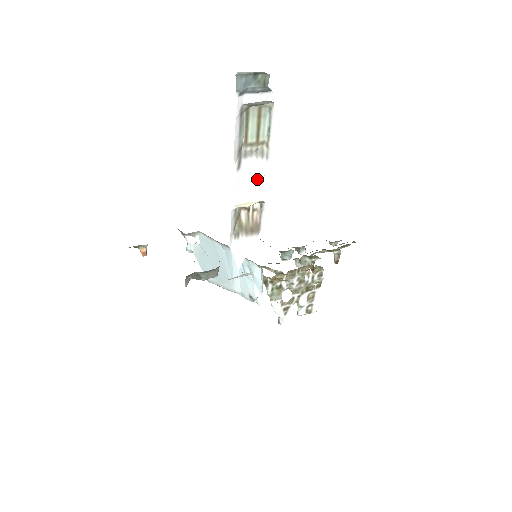
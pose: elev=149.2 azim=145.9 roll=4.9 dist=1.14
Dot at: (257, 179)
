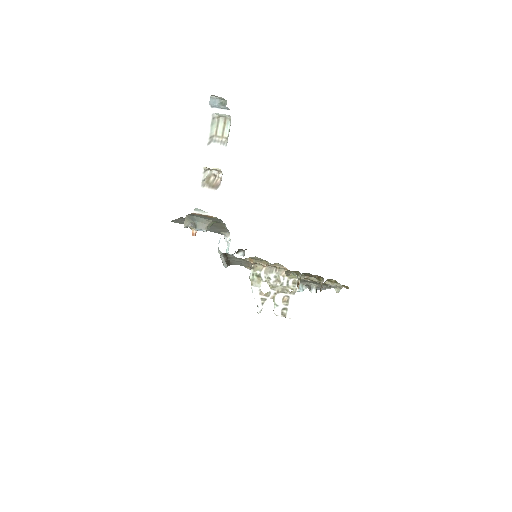
Dot at: (218, 155)
